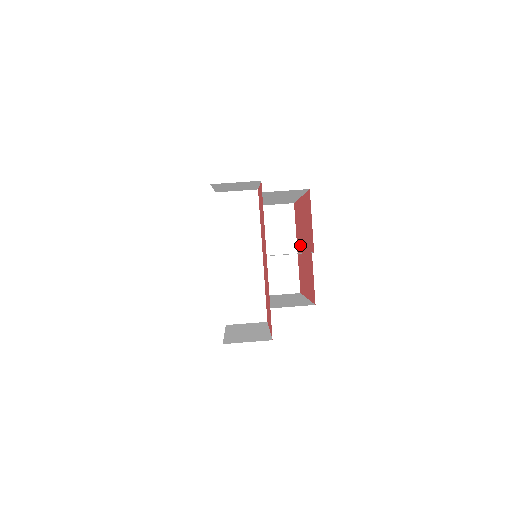
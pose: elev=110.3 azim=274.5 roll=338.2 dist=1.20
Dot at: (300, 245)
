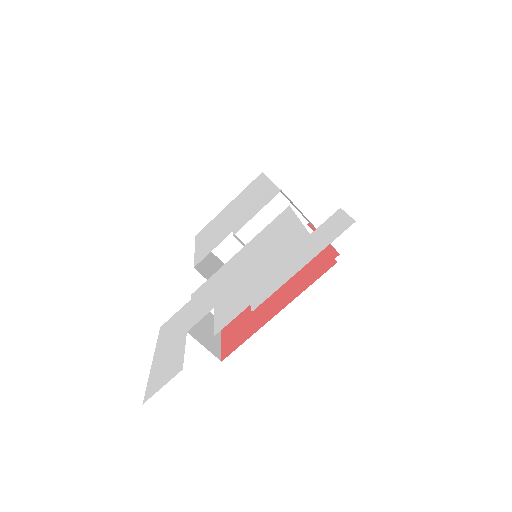
Dot at: occluded
